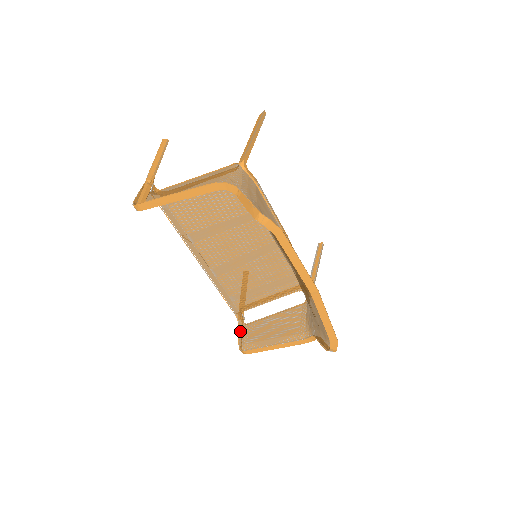
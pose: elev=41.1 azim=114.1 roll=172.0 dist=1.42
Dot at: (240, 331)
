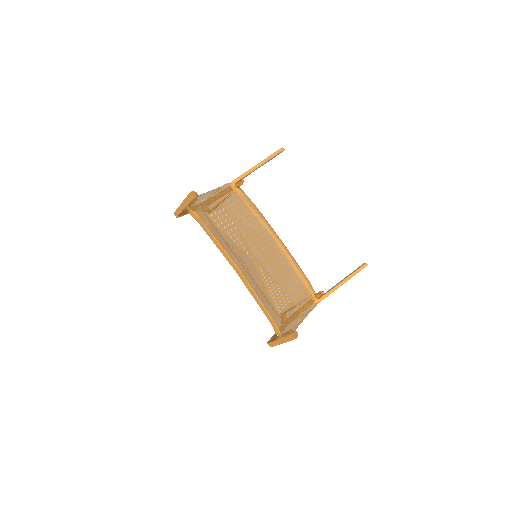
Dot at: occluded
